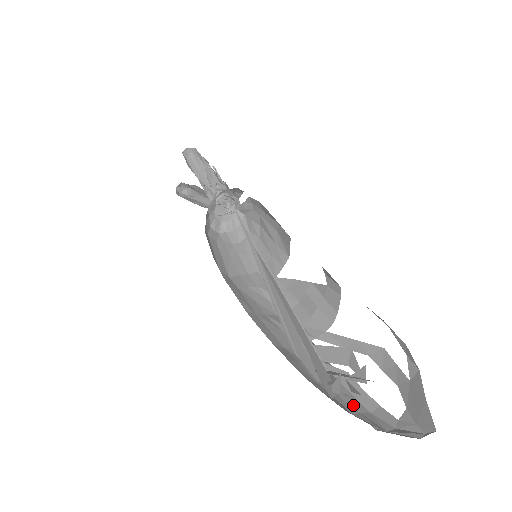
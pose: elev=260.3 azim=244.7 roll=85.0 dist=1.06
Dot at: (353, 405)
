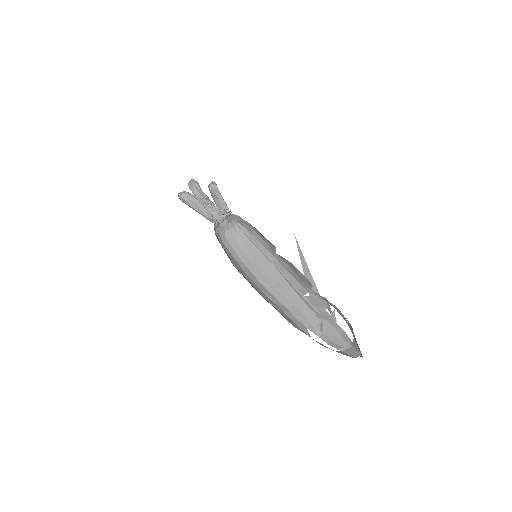
Dot at: (332, 334)
